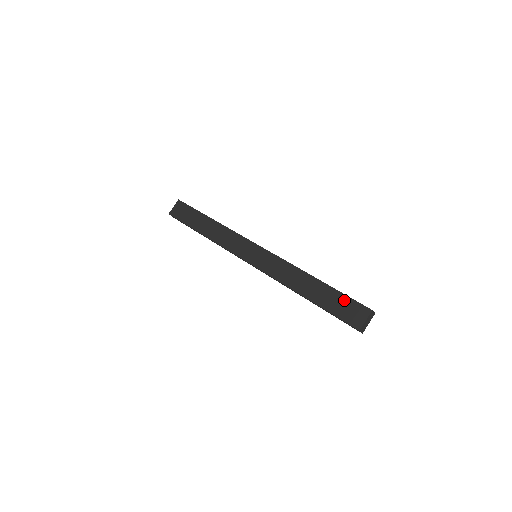
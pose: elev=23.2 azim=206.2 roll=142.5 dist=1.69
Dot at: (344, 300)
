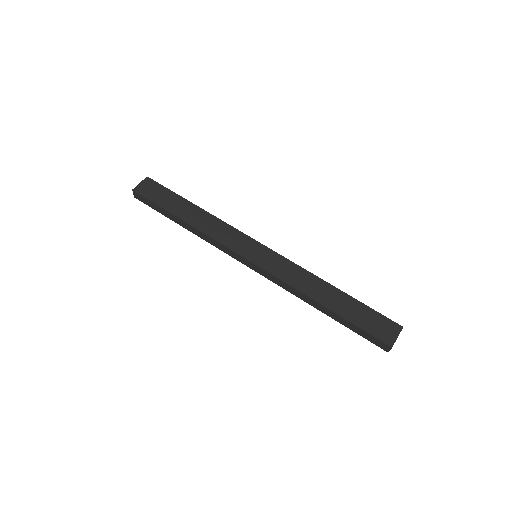
Dot at: (371, 314)
